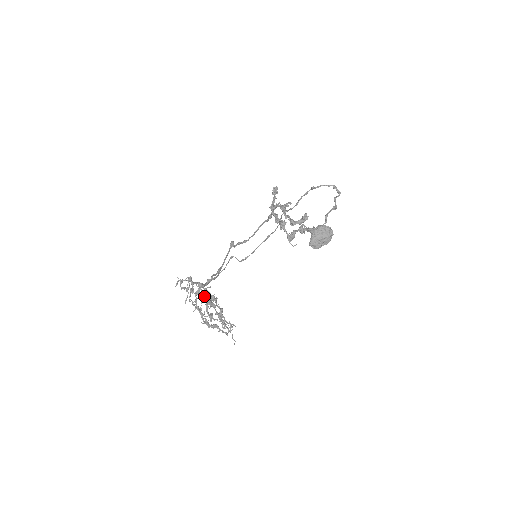
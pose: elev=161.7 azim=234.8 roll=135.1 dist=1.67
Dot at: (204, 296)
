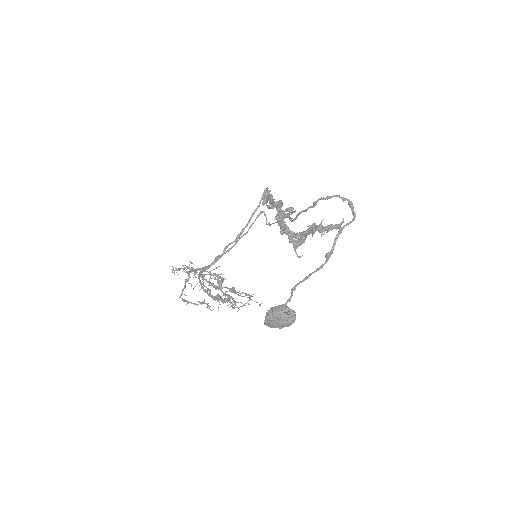
Dot at: (202, 286)
